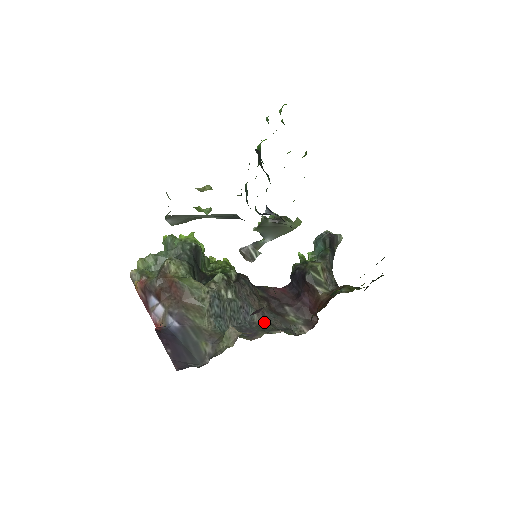
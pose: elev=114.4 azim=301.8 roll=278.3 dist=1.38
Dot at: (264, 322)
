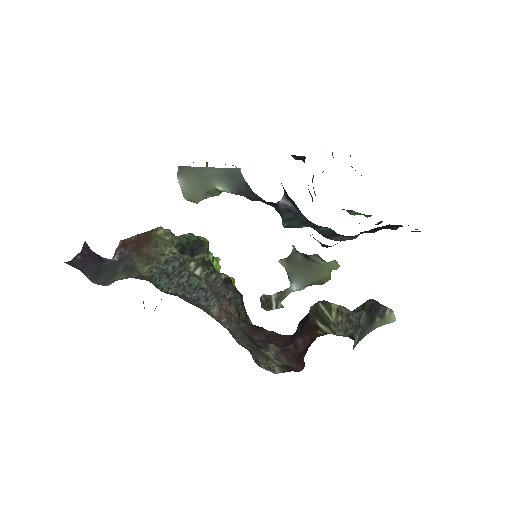
Dot at: (223, 324)
